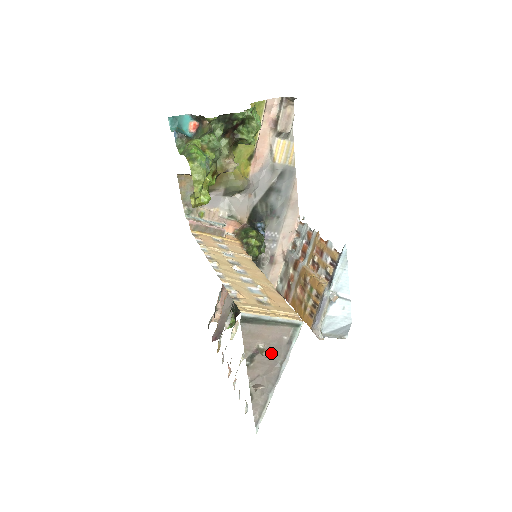
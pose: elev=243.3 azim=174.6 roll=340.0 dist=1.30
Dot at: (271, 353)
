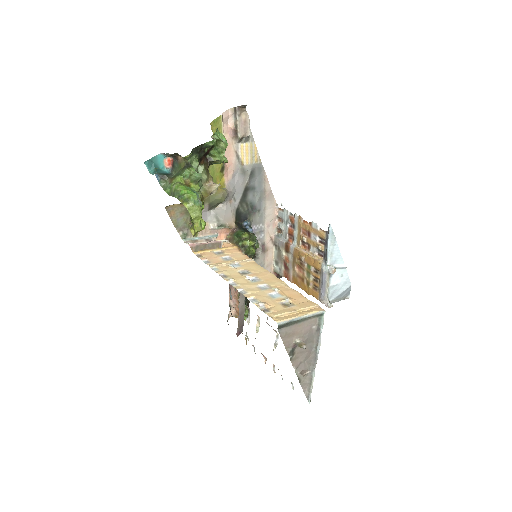
Dot at: (306, 343)
